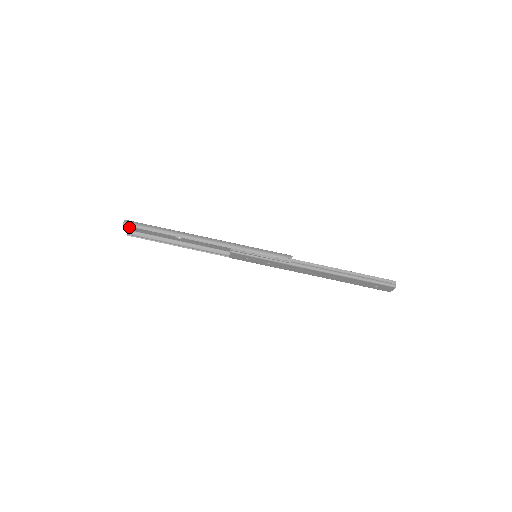
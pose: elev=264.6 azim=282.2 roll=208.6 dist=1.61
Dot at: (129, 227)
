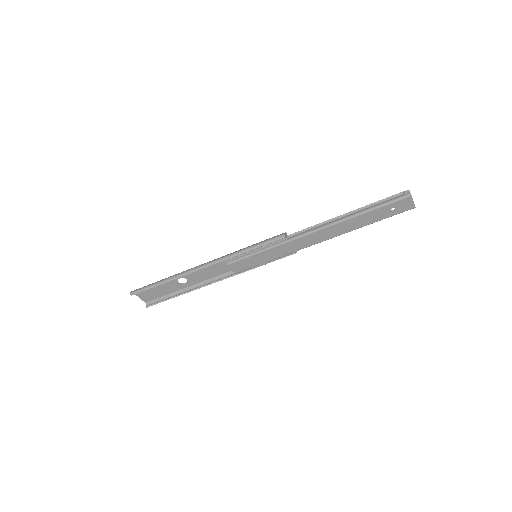
Dot at: (143, 299)
